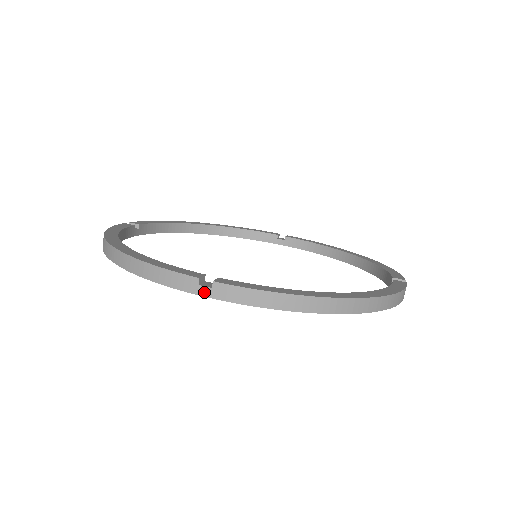
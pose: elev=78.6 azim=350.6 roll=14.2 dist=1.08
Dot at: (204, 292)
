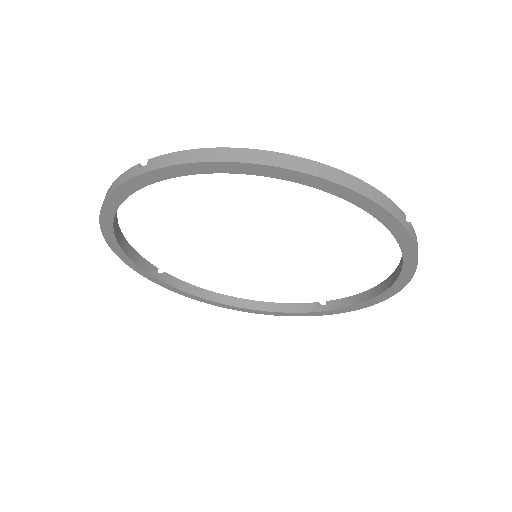
Dot at: (140, 171)
